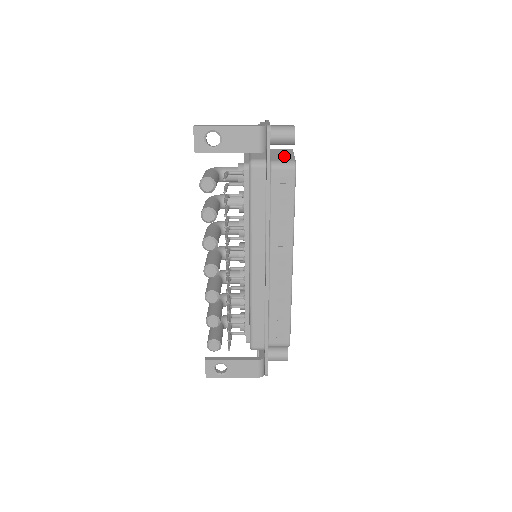
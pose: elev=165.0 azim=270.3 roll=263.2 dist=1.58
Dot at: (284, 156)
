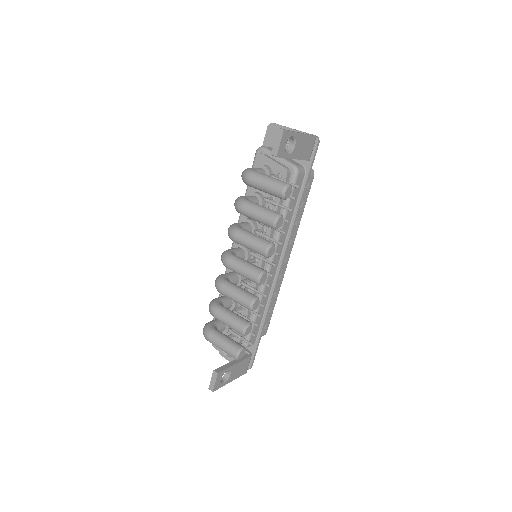
Dot at: occluded
